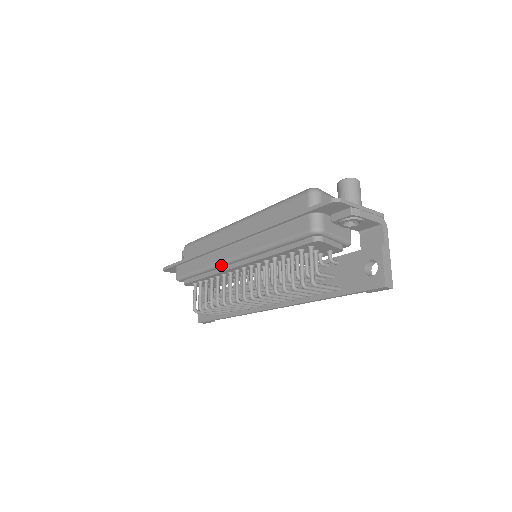
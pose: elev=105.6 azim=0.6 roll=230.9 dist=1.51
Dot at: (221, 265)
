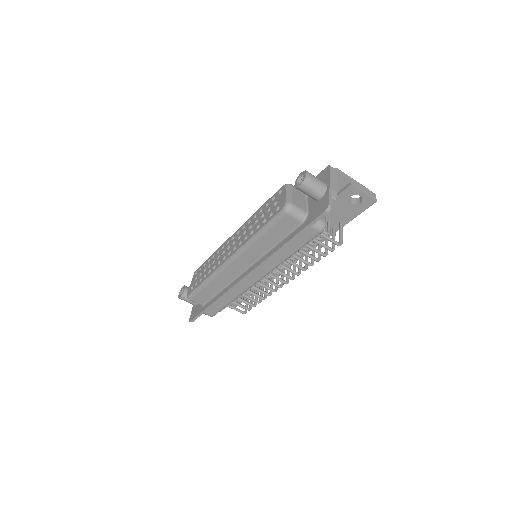
Dot at: occluded
